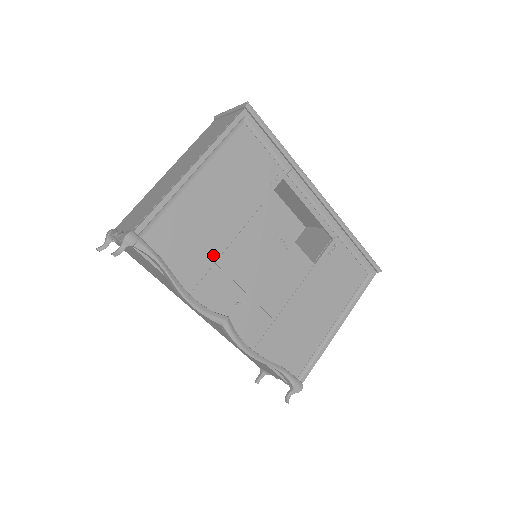
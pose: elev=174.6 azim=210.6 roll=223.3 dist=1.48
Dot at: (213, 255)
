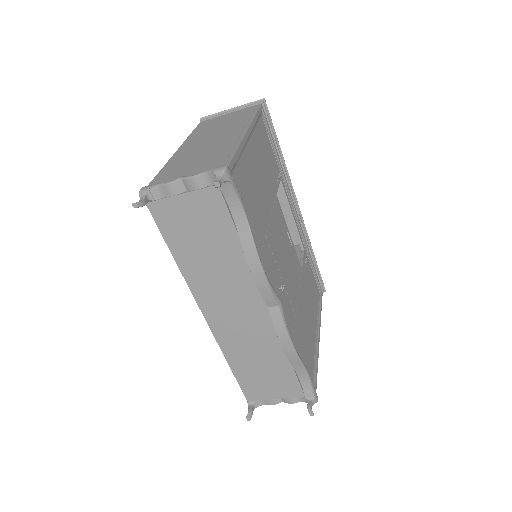
Dot at: (264, 226)
